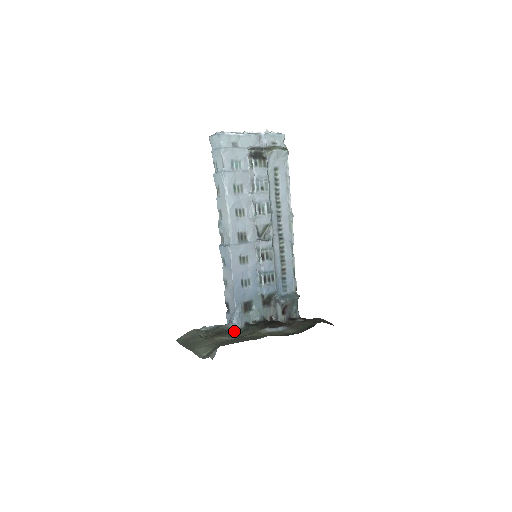
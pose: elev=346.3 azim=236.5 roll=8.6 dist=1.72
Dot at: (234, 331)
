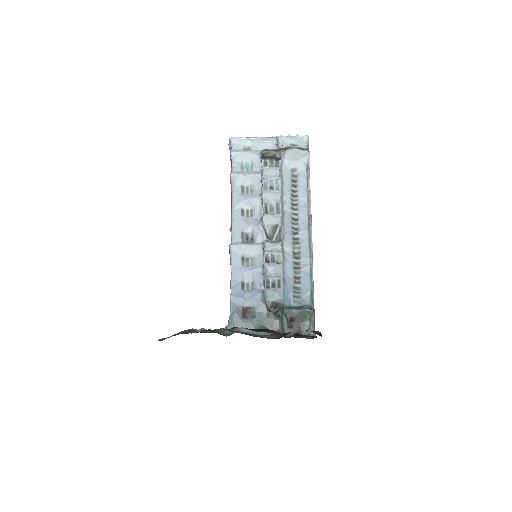
Dot at: (223, 334)
